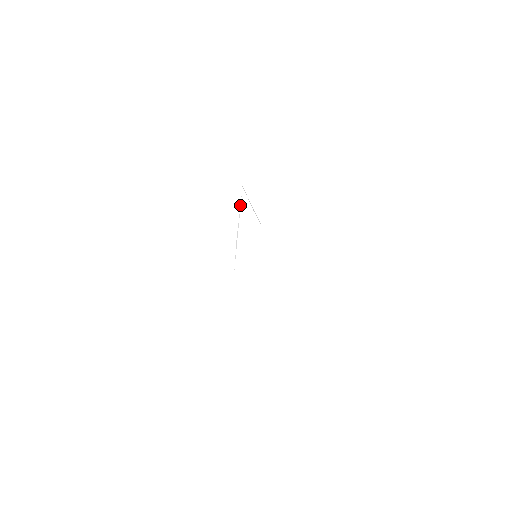
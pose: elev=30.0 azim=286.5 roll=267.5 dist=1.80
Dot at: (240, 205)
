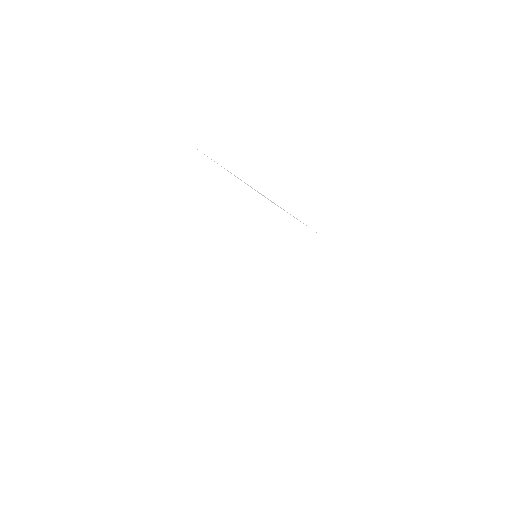
Dot at: occluded
